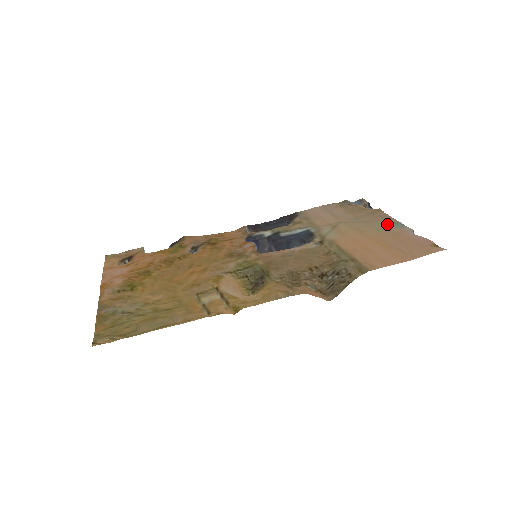
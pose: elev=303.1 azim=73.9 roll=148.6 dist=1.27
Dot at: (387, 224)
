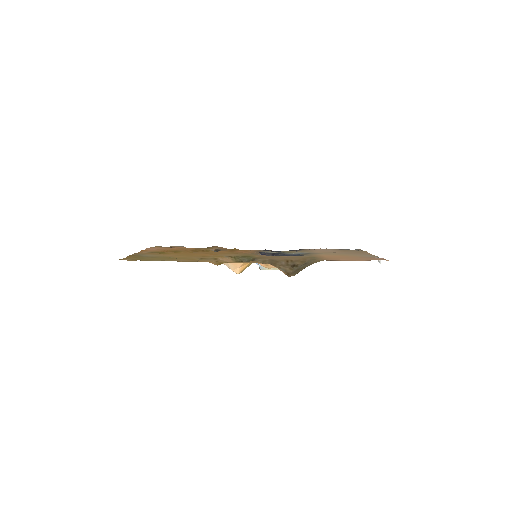
Dot at: (363, 255)
